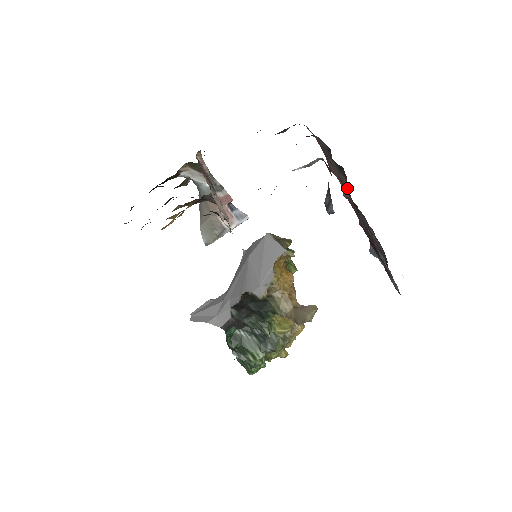
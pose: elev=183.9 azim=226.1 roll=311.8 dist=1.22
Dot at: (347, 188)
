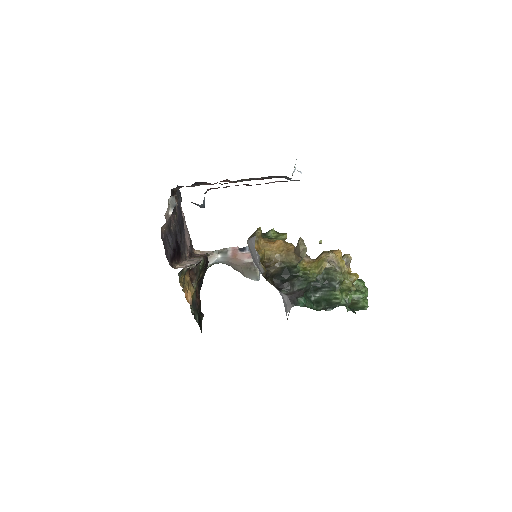
Dot at: occluded
